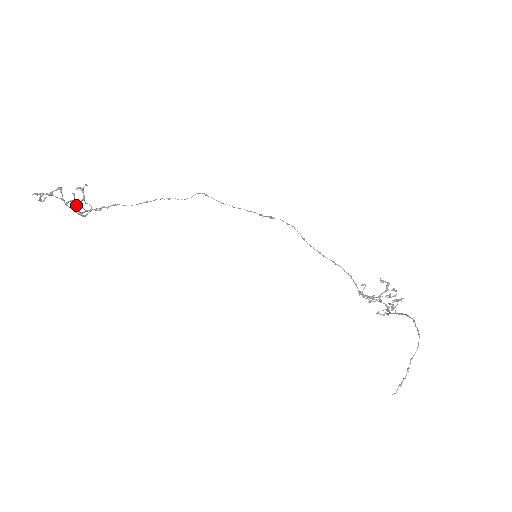
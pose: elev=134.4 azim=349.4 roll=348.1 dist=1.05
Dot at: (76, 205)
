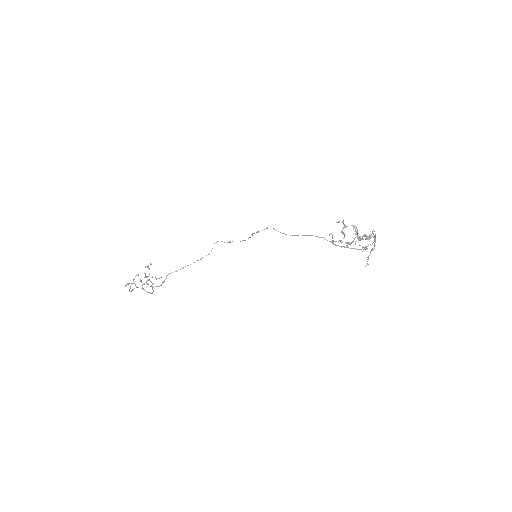
Dot at: (146, 276)
